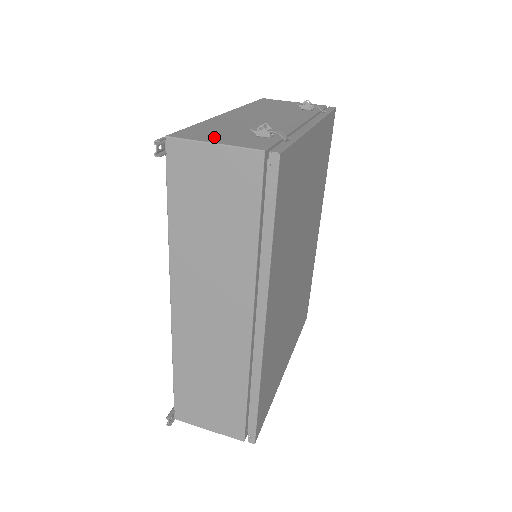
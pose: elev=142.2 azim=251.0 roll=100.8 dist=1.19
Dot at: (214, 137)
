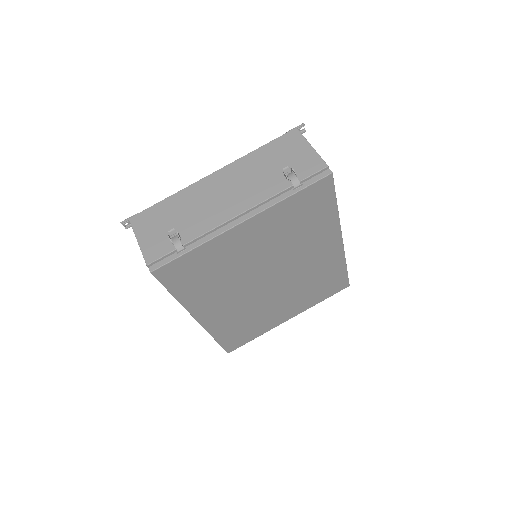
Dot at: (148, 230)
